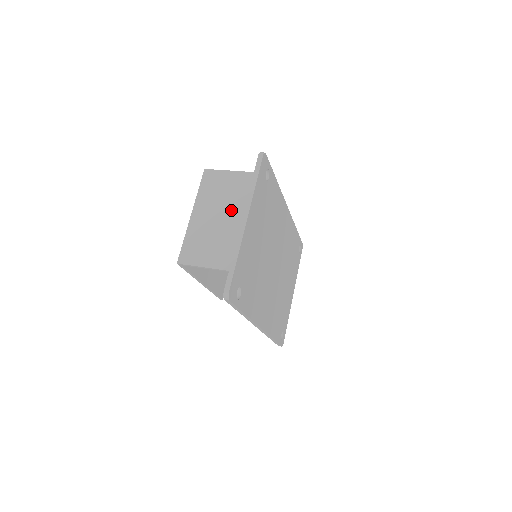
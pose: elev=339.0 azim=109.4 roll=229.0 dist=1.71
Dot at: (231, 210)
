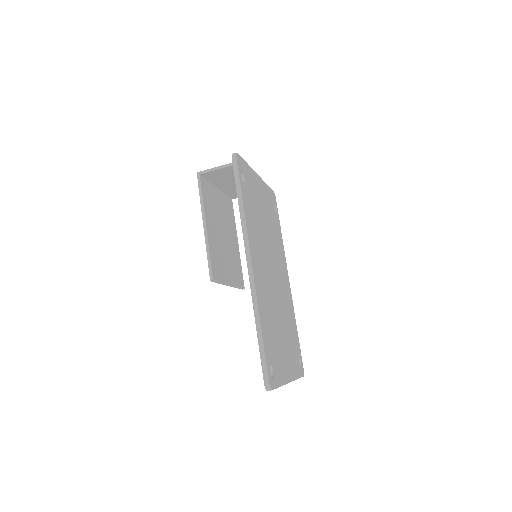
Dot at: occluded
